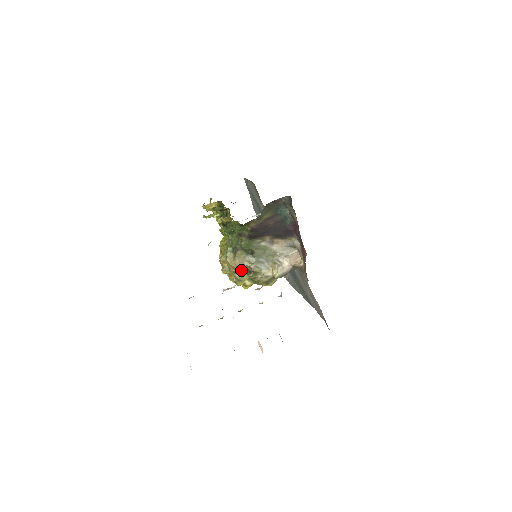
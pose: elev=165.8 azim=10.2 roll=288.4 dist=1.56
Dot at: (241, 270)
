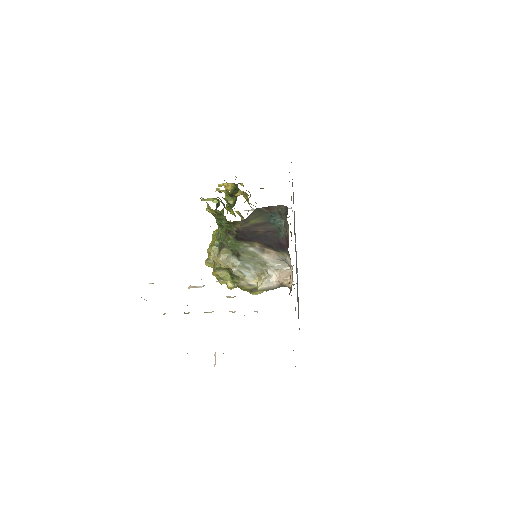
Dot at: (225, 269)
